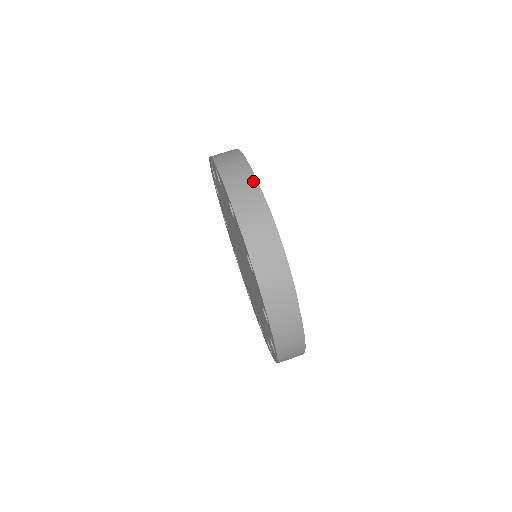
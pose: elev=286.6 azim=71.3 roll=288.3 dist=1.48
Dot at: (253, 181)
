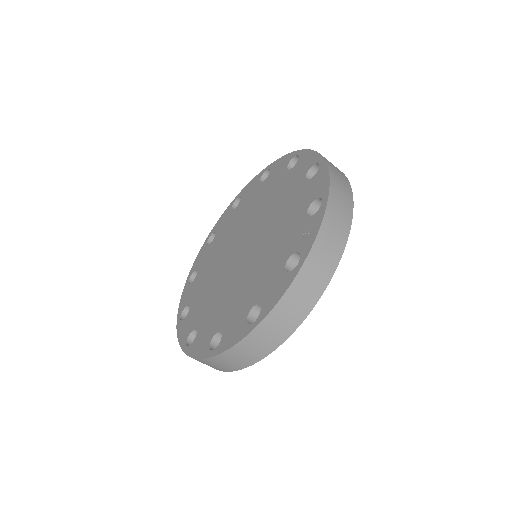
Dot at: (242, 367)
